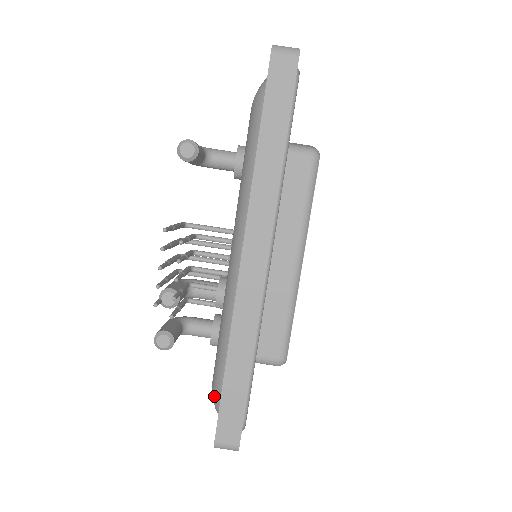
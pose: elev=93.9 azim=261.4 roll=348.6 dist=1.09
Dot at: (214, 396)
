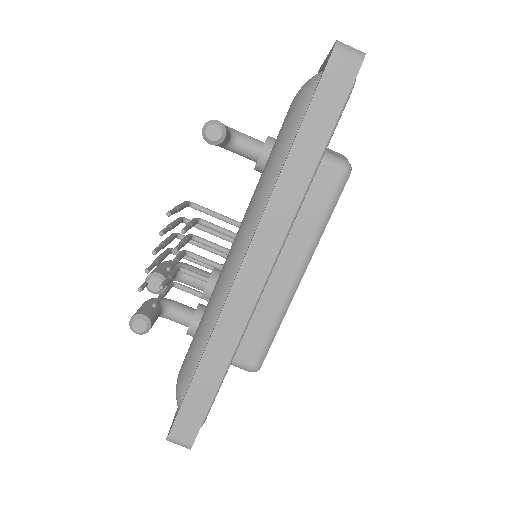
Dot at: (178, 388)
